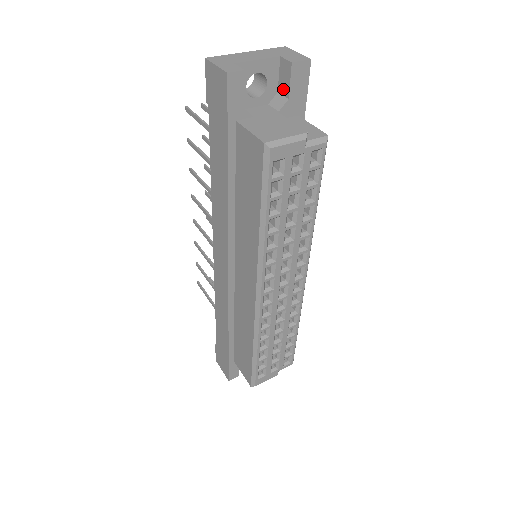
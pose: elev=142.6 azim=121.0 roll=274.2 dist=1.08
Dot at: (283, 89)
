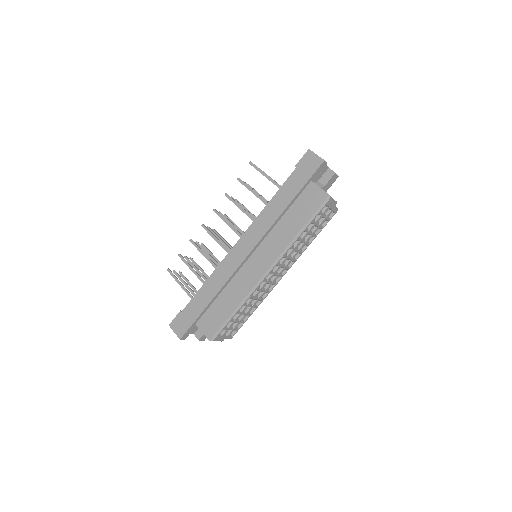
Dot at: (323, 181)
